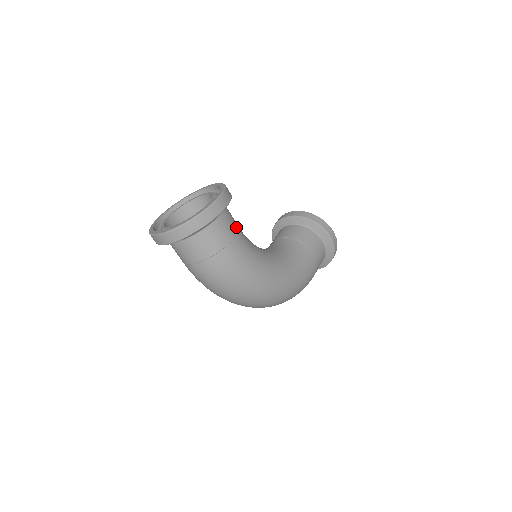
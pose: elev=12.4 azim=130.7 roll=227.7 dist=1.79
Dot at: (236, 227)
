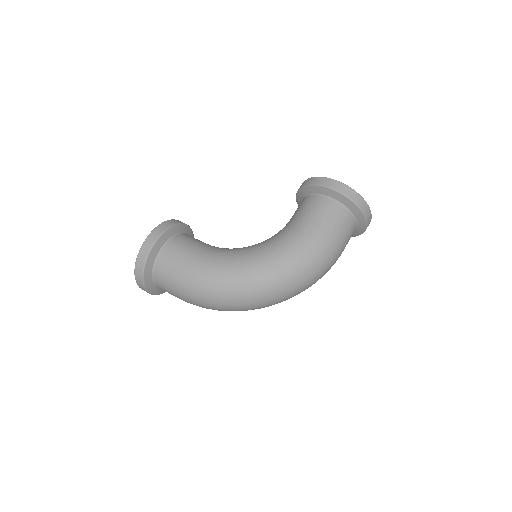
Dot at: (188, 246)
